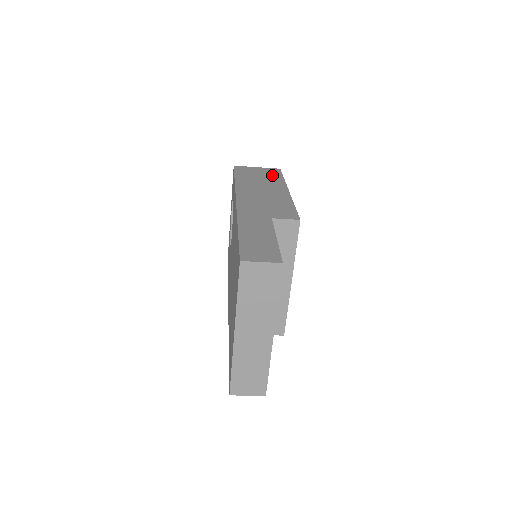
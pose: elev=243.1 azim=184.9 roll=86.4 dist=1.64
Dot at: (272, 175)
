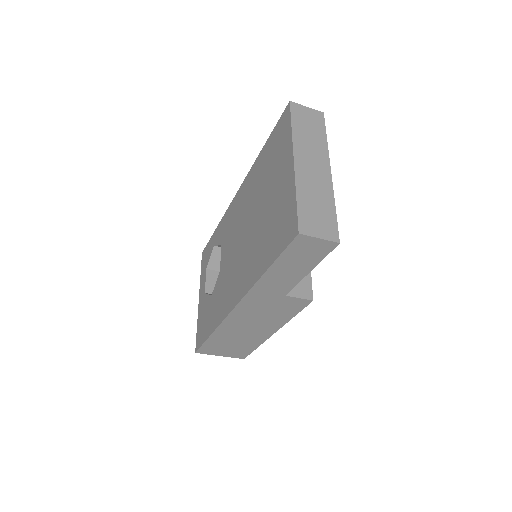
Dot at: occluded
